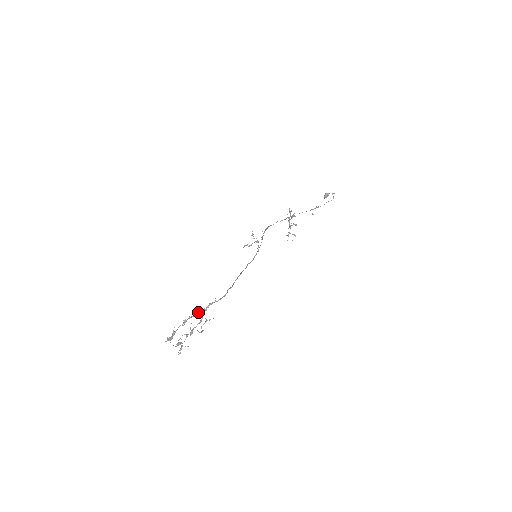
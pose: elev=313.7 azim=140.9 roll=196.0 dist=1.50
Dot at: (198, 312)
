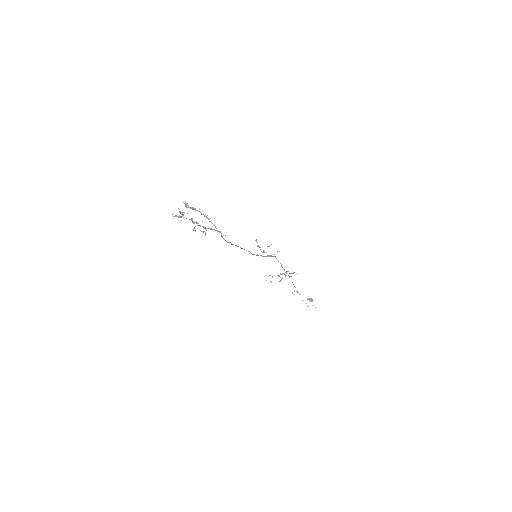
Dot at: occluded
